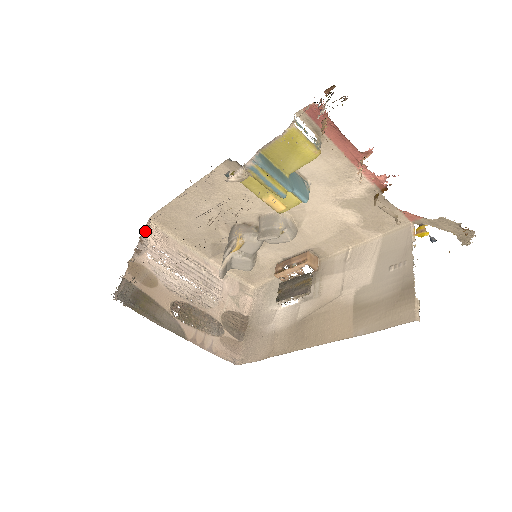
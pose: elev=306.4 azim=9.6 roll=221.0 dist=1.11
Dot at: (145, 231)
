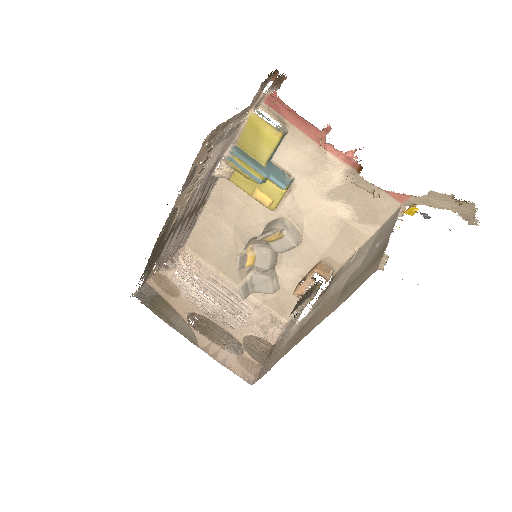
Dot at: (178, 255)
